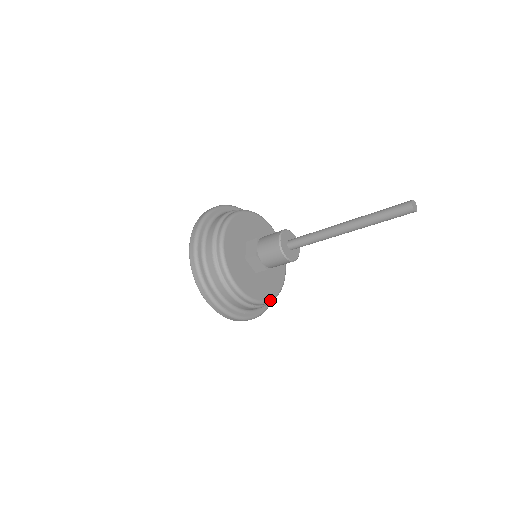
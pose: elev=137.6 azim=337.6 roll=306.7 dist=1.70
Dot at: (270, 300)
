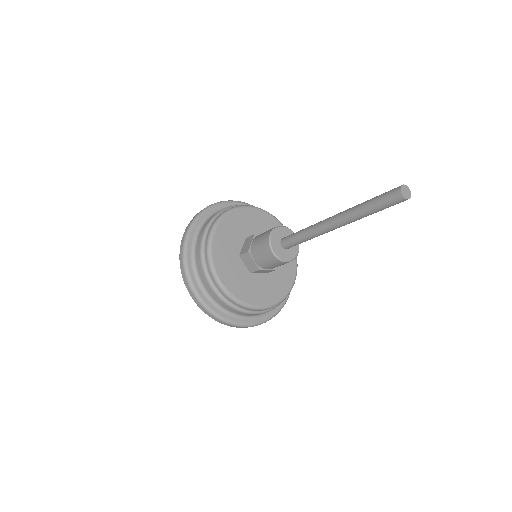
Dot at: (263, 307)
